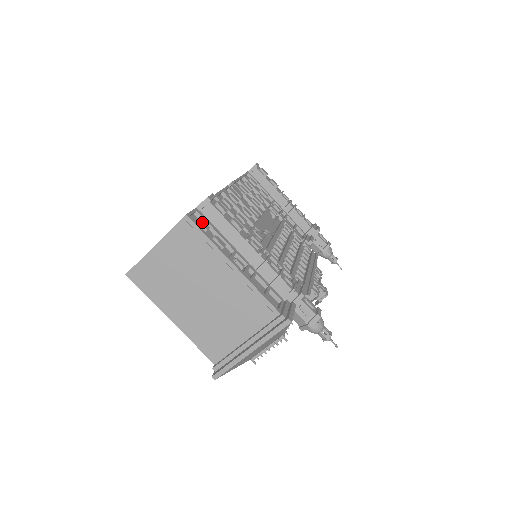
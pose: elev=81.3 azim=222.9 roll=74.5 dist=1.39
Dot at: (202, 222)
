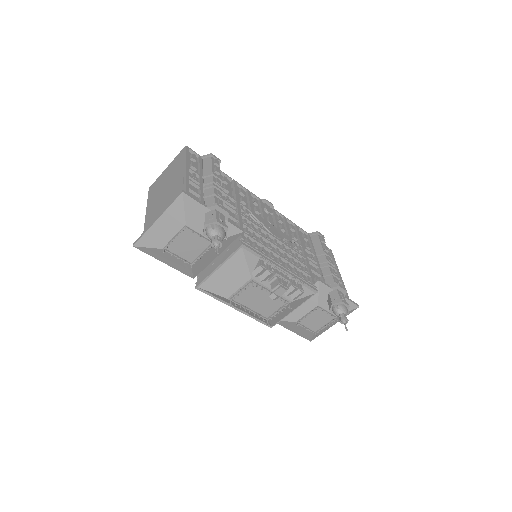
Dot at: (194, 156)
